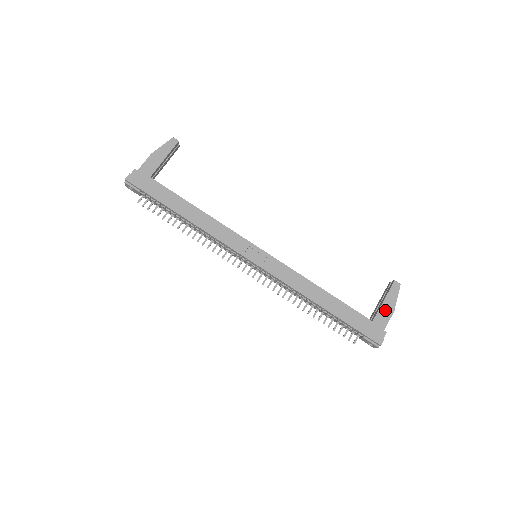
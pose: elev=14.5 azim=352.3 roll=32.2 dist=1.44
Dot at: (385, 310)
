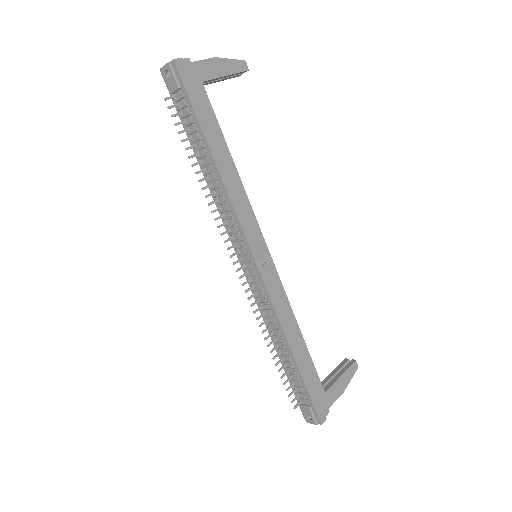
Dot at: (338, 387)
